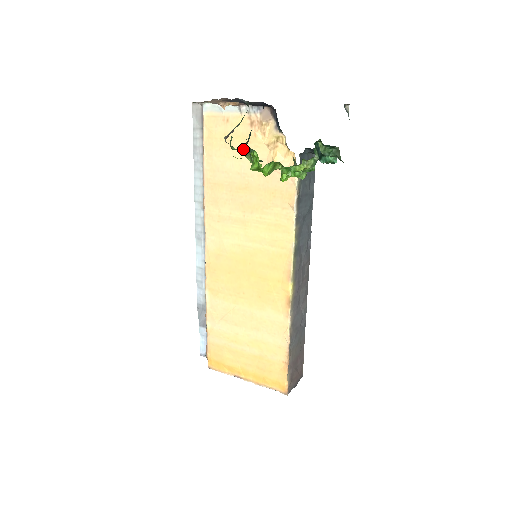
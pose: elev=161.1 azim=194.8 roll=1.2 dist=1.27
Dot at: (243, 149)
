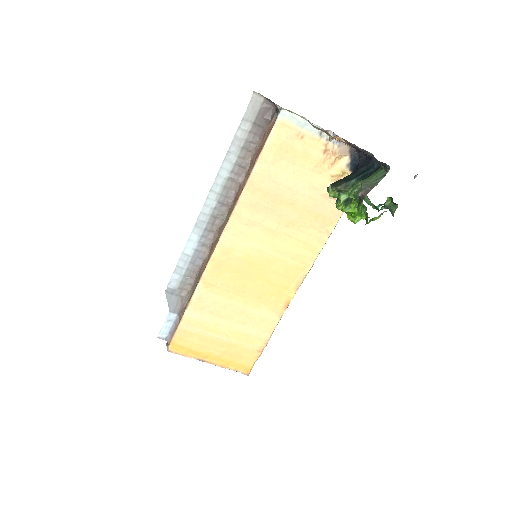
Dot at: occluded
